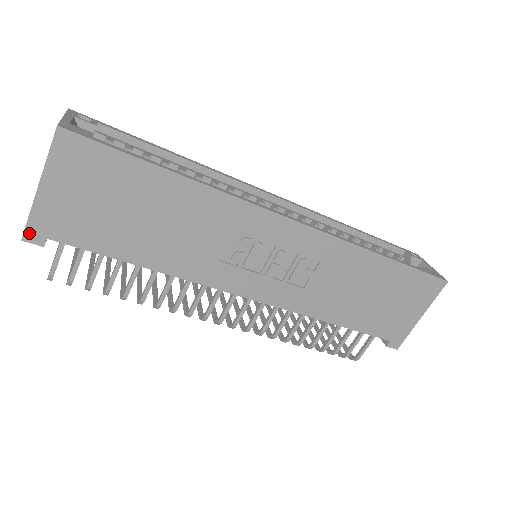
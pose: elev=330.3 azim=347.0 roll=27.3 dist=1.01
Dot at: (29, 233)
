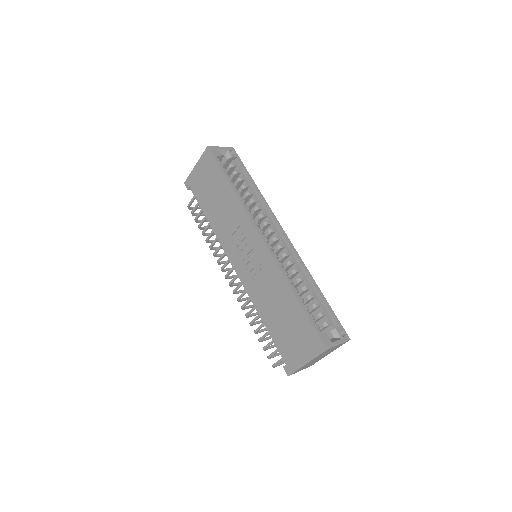
Dot at: (187, 182)
